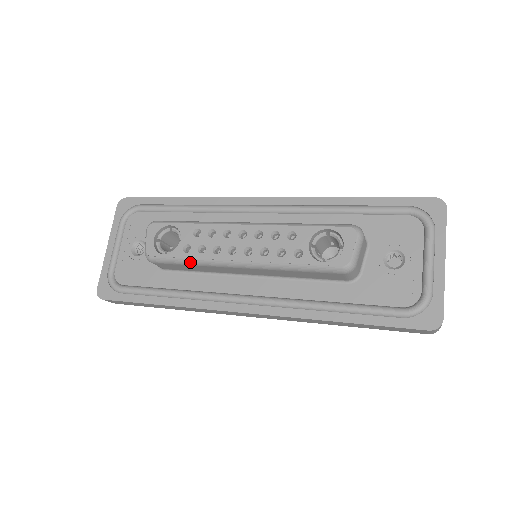
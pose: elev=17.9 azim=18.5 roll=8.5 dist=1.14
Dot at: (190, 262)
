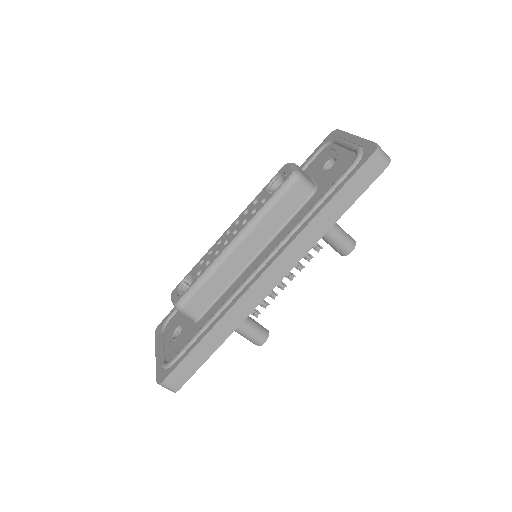
Dot at: (205, 277)
